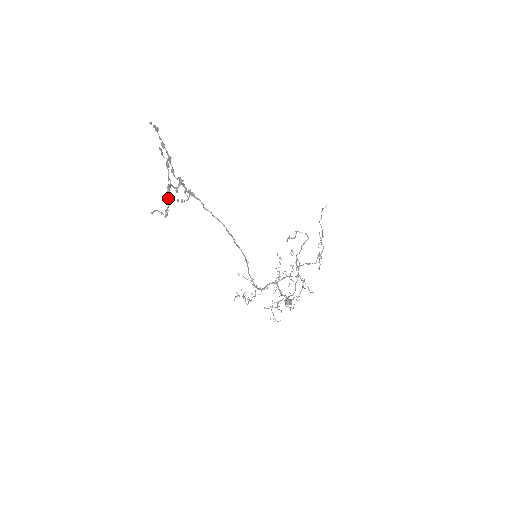
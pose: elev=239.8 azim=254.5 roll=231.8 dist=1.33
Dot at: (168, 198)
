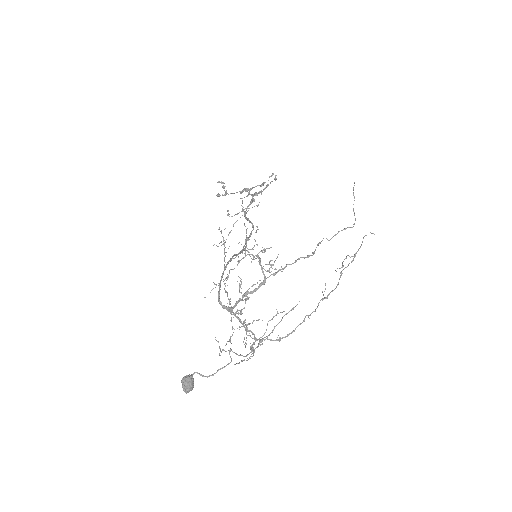
Dot at: occluded
